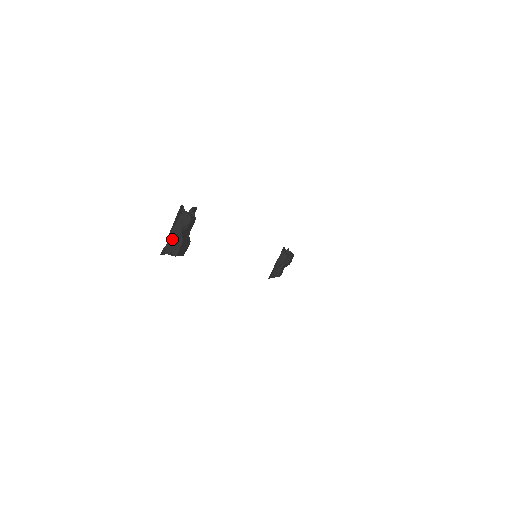
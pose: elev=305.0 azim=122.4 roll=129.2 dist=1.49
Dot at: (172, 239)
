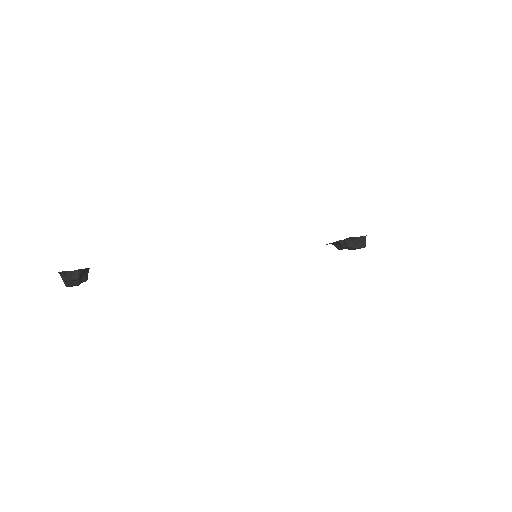
Dot at: occluded
